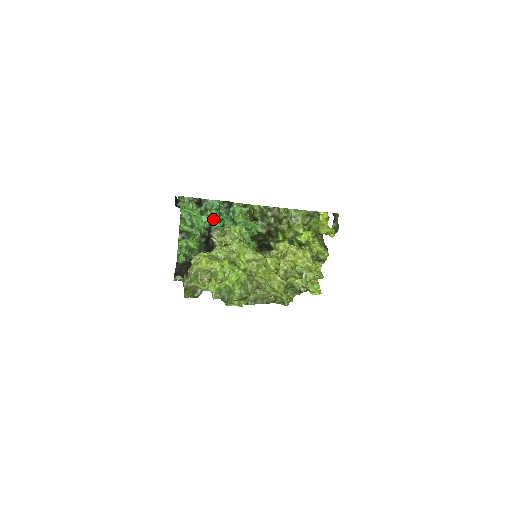
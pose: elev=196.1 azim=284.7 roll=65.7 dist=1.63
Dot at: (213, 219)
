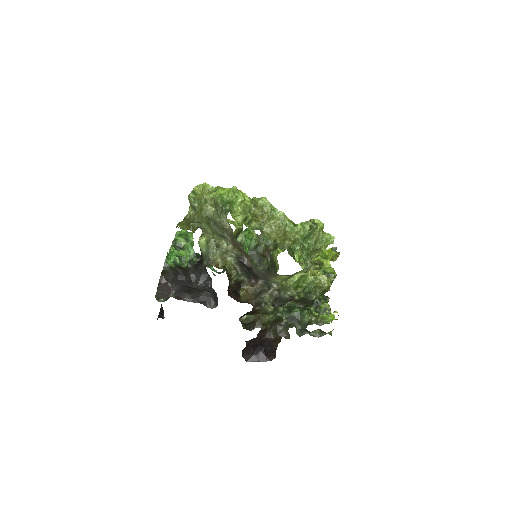
Dot at: occluded
